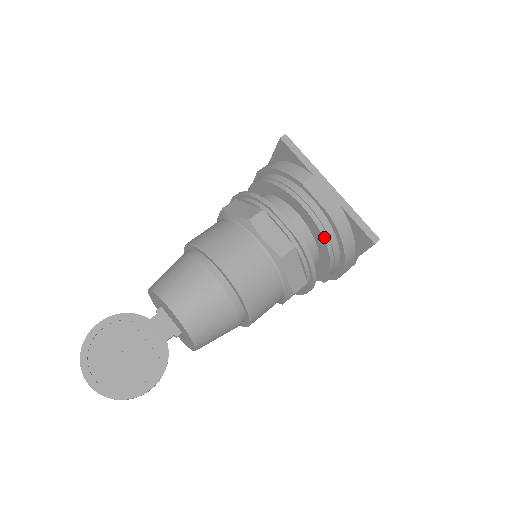
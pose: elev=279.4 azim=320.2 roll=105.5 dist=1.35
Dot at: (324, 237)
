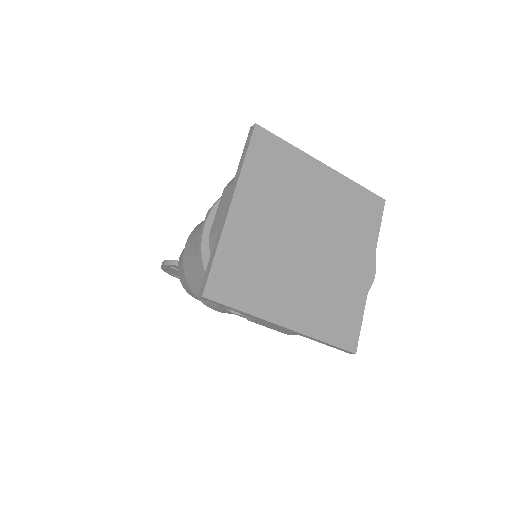
Dot at: occluded
